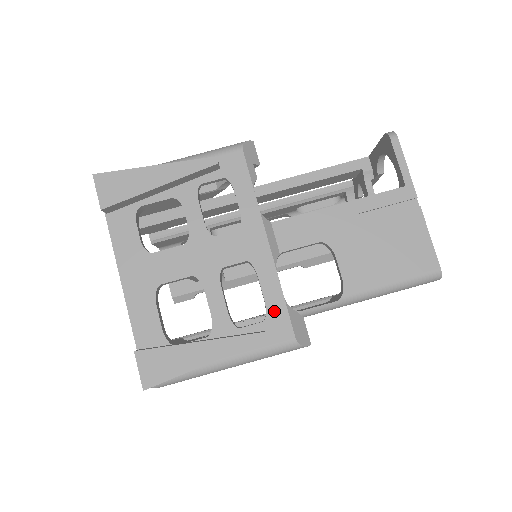
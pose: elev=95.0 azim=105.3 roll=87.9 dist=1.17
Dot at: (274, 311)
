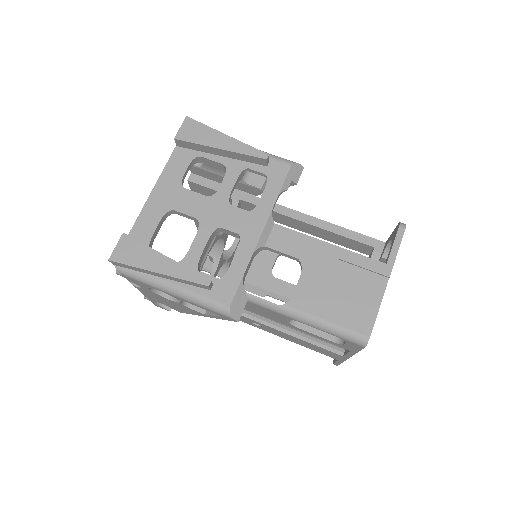
Dot at: (230, 278)
